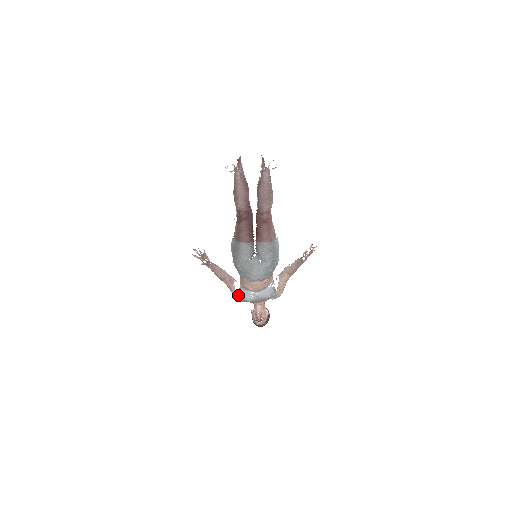
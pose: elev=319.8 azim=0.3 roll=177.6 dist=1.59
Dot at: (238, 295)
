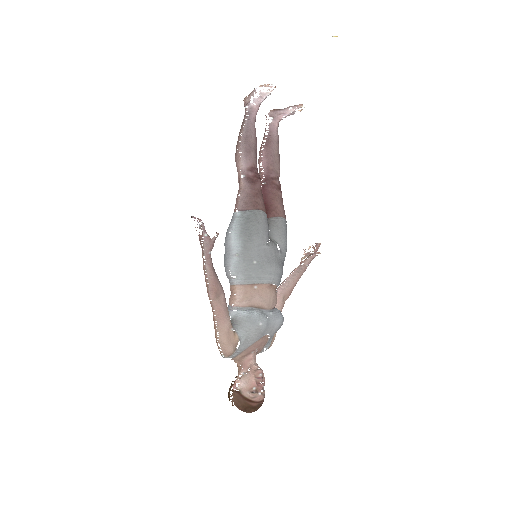
Dot at: (233, 332)
